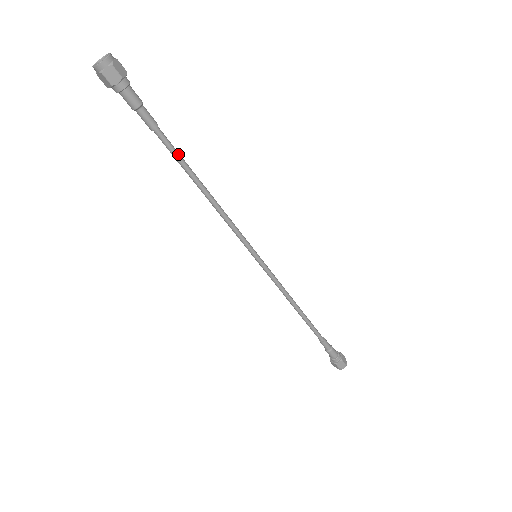
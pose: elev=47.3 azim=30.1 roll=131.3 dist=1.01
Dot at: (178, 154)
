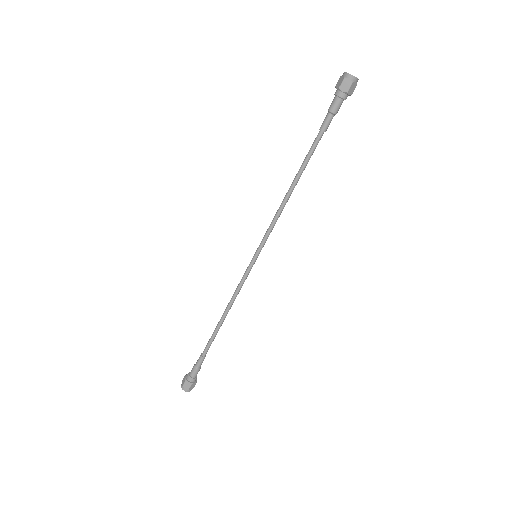
Dot at: occluded
